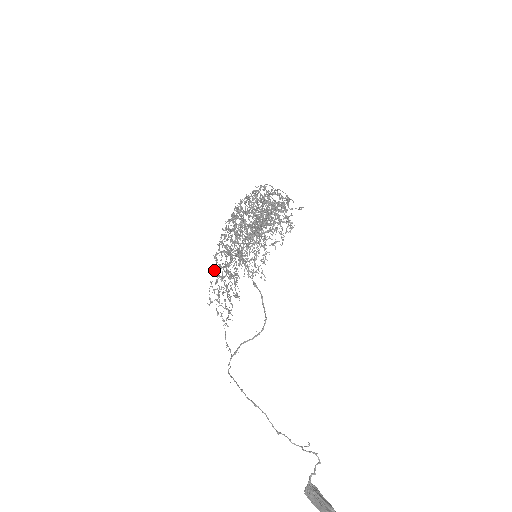
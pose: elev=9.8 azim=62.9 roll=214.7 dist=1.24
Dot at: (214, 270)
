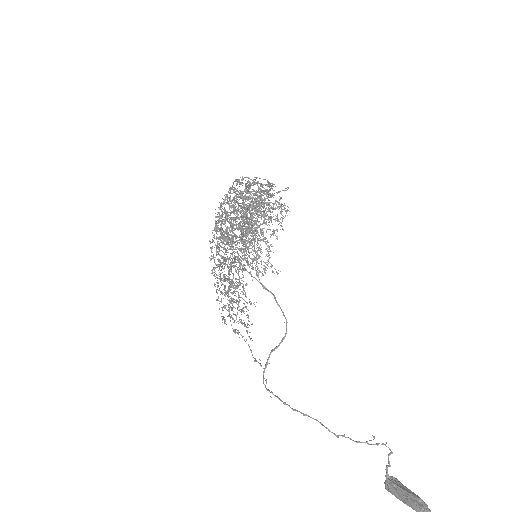
Dot at: (217, 286)
